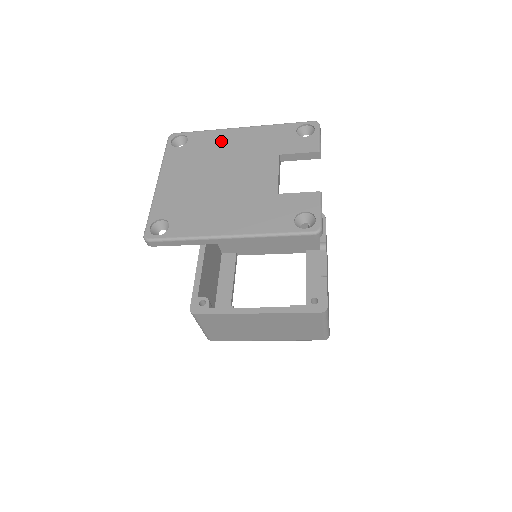
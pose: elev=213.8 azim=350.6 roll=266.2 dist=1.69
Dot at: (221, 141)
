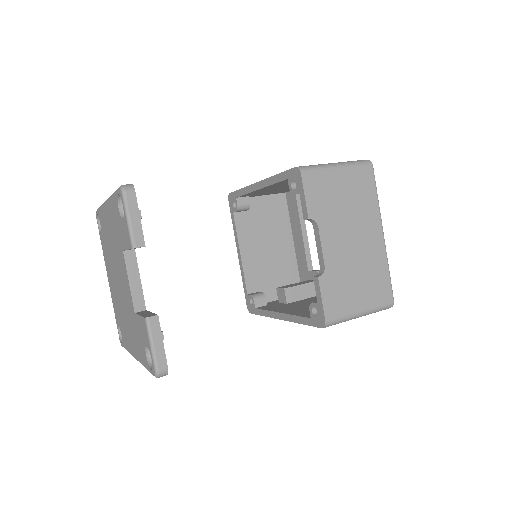
Dot at: (106, 225)
